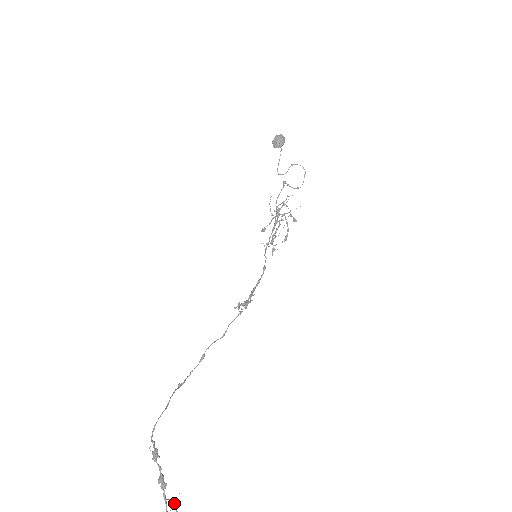
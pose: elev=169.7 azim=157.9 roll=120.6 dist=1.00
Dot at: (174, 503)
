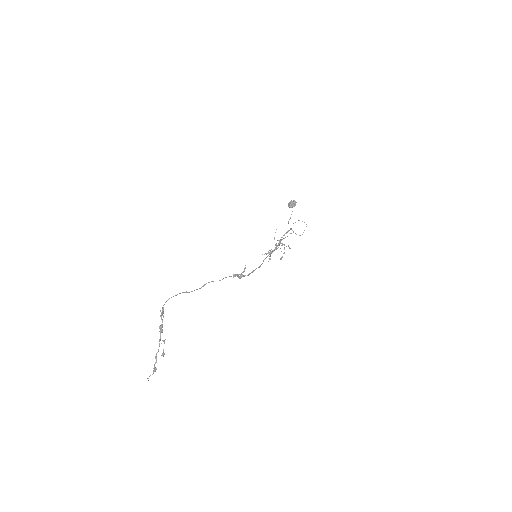
Dot at: (164, 341)
